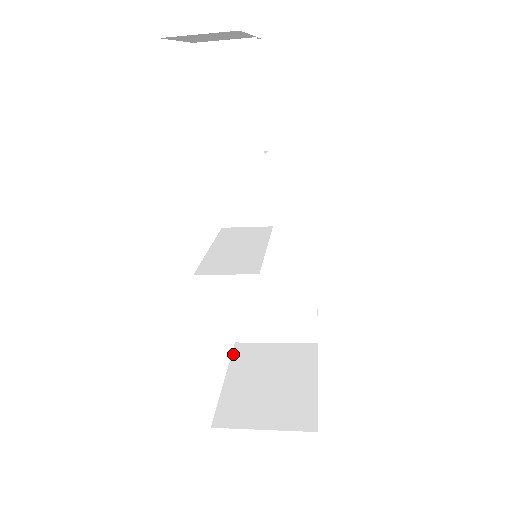
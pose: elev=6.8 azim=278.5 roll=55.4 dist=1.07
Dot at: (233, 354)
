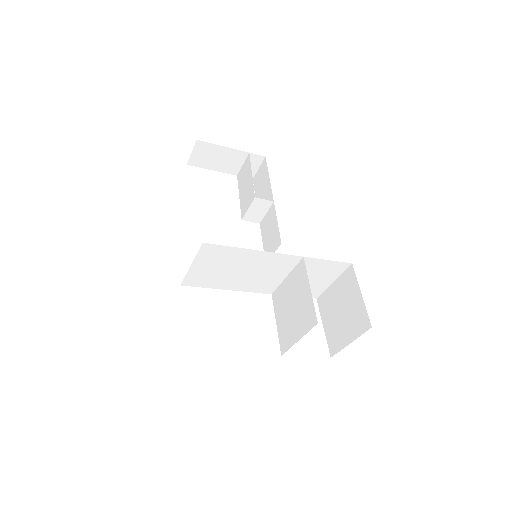
Dot at: occluded
